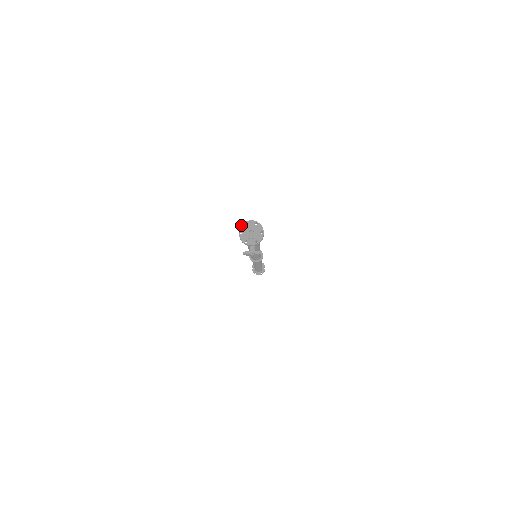
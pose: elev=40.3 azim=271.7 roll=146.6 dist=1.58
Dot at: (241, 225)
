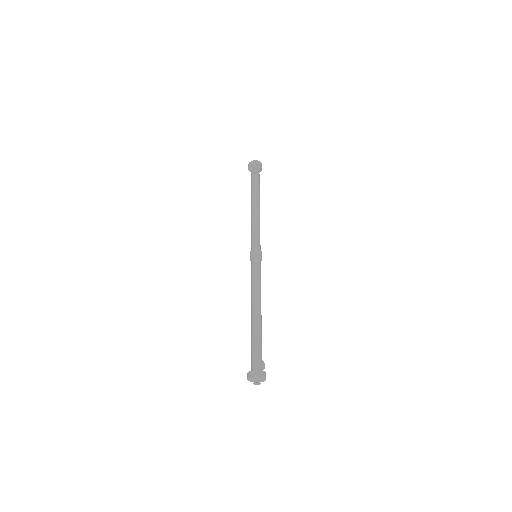
Dot at: (249, 378)
